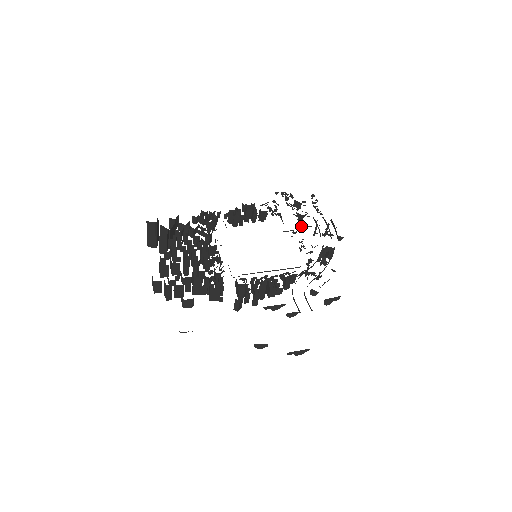
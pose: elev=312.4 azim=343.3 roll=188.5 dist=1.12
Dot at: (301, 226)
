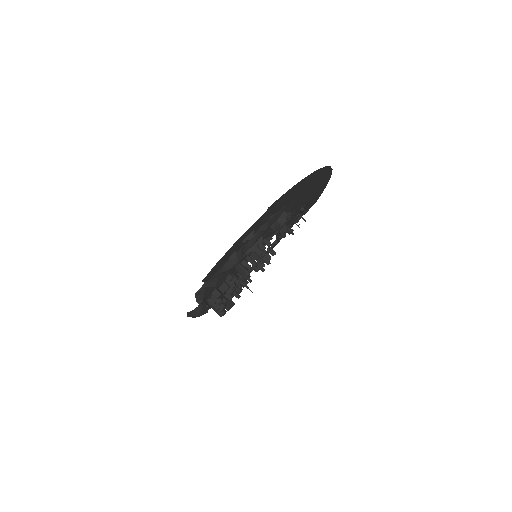
Dot at: occluded
